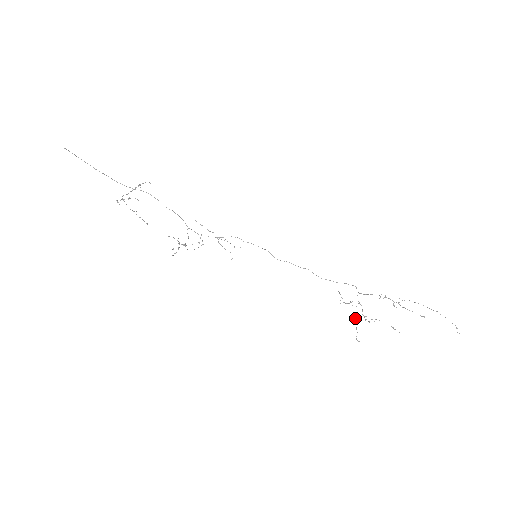
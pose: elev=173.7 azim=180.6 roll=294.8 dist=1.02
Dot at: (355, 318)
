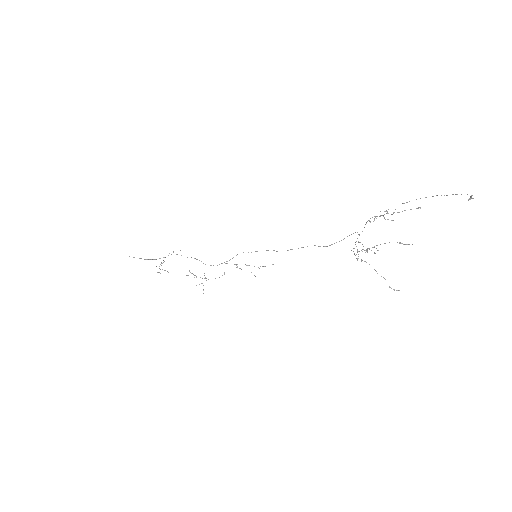
Dot at: occluded
